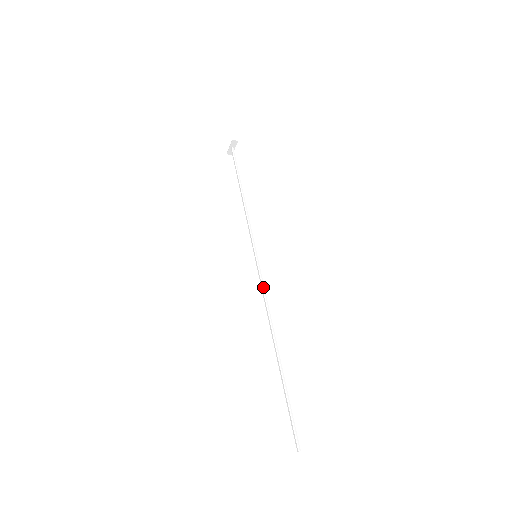
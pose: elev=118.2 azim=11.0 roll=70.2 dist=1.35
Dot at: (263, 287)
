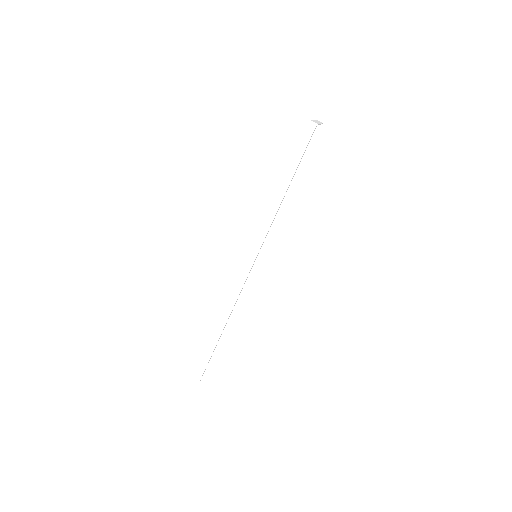
Dot at: (243, 284)
